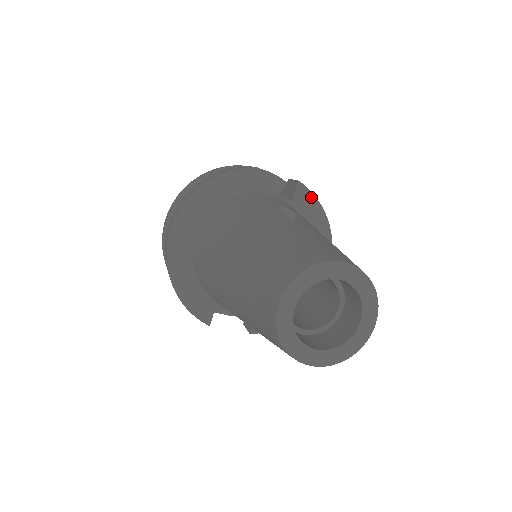
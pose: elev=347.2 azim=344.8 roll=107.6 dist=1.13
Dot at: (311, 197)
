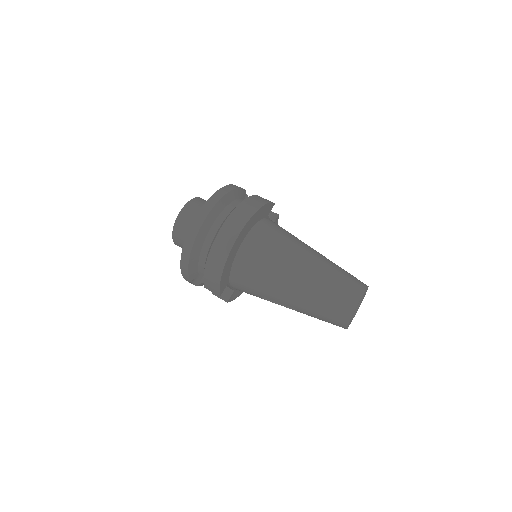
Dot at: occluded
